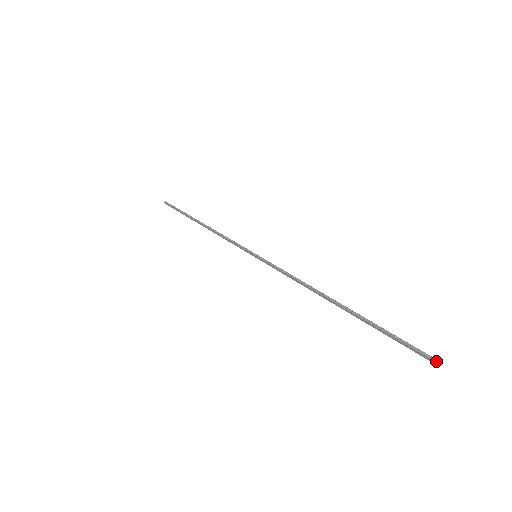
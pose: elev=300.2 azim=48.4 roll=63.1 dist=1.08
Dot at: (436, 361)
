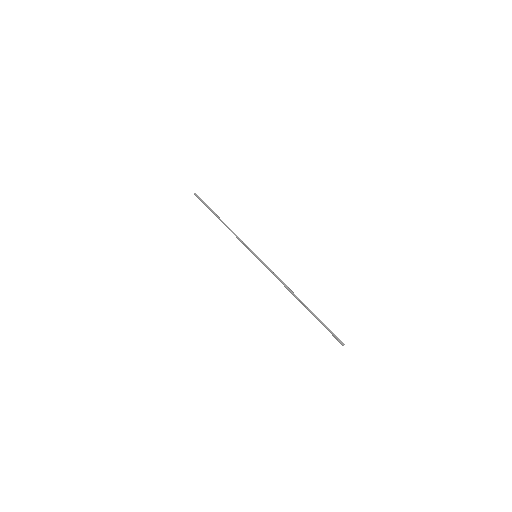
Dot at: (343, 344)
